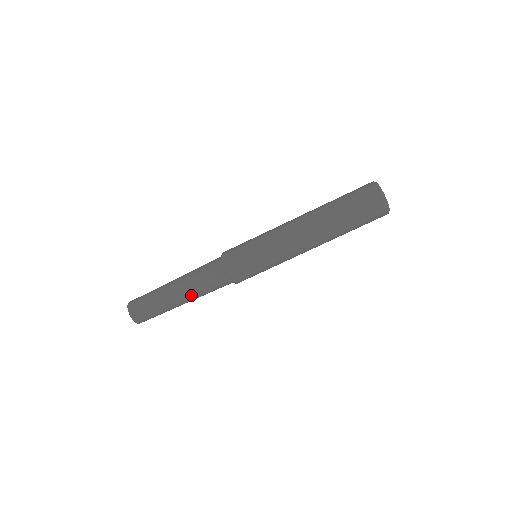
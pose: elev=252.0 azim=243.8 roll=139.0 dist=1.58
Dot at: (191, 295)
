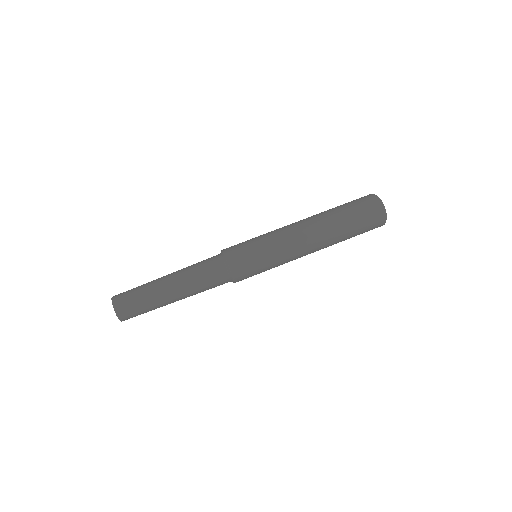
Dot at: (182, 279)
